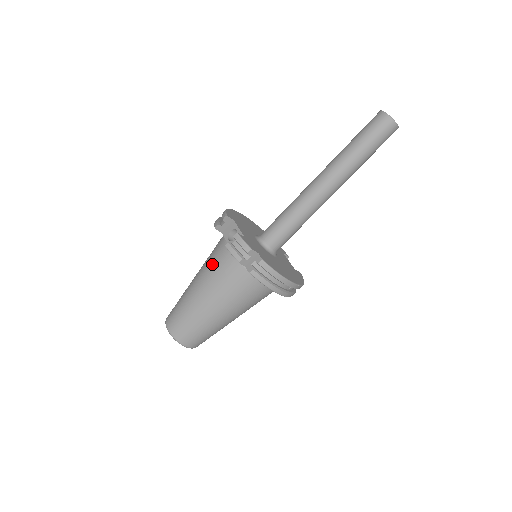
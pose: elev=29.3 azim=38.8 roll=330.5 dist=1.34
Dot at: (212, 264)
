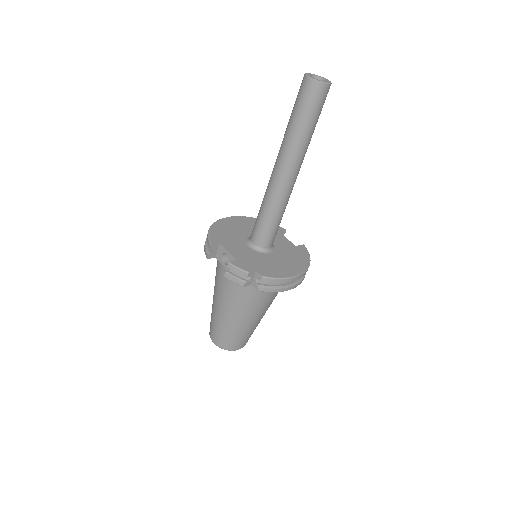
Dot at: (222, 286)
